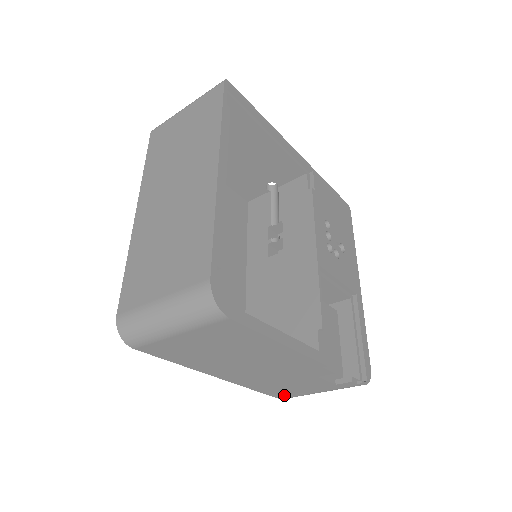
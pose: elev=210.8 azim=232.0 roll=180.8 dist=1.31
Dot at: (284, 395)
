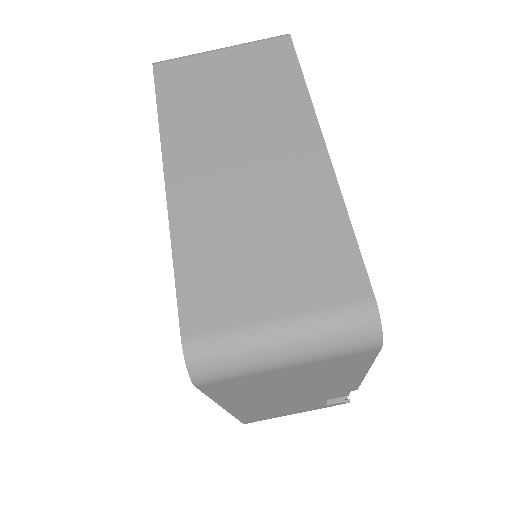
Dot at: (256, 420)
